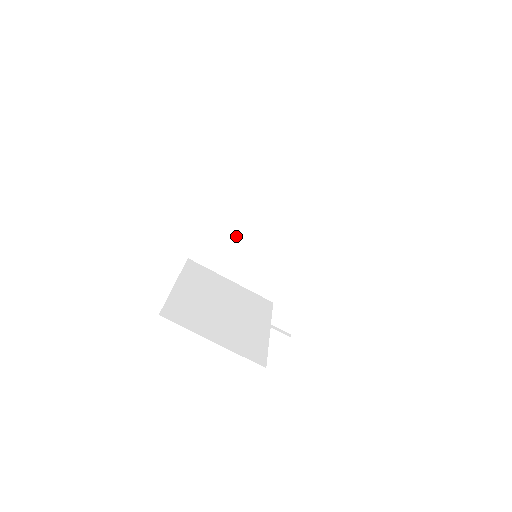
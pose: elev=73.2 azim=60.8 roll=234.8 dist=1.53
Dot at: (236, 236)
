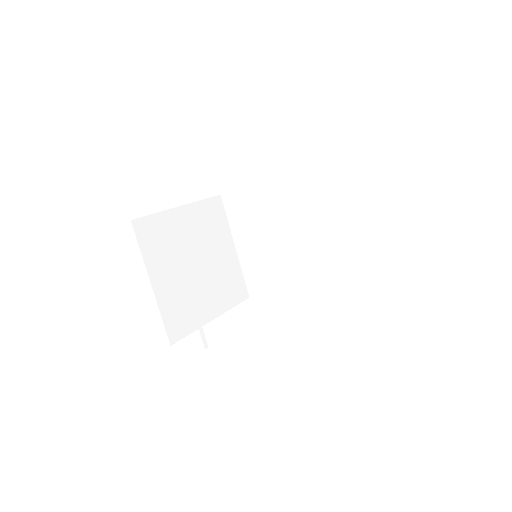
Dot at: (271, 219)
